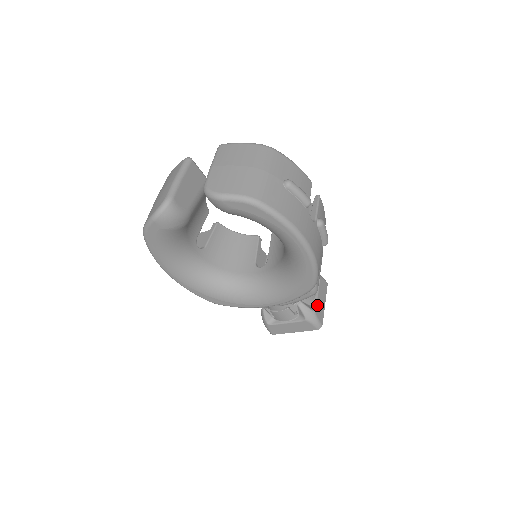
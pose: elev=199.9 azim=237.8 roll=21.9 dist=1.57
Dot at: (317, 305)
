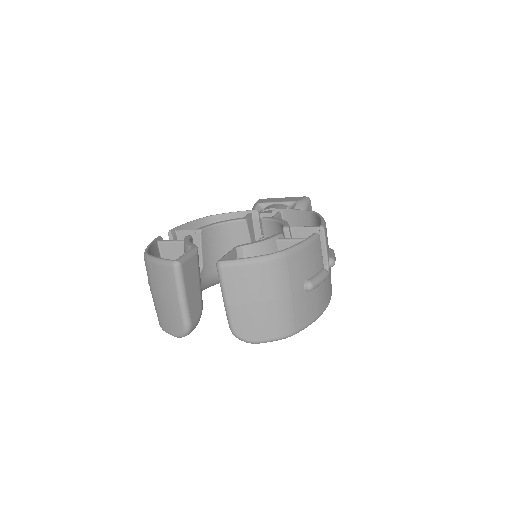
Dot at: occluded
